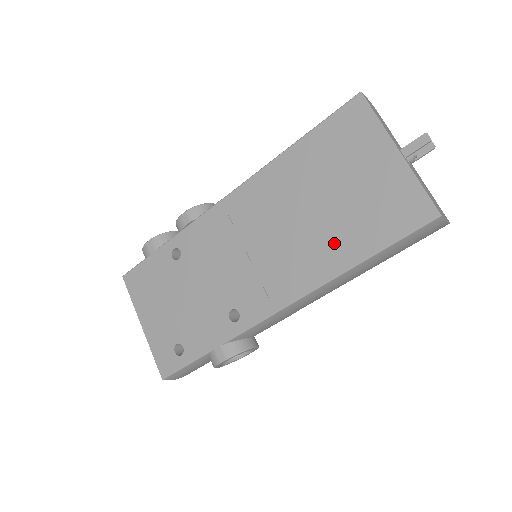
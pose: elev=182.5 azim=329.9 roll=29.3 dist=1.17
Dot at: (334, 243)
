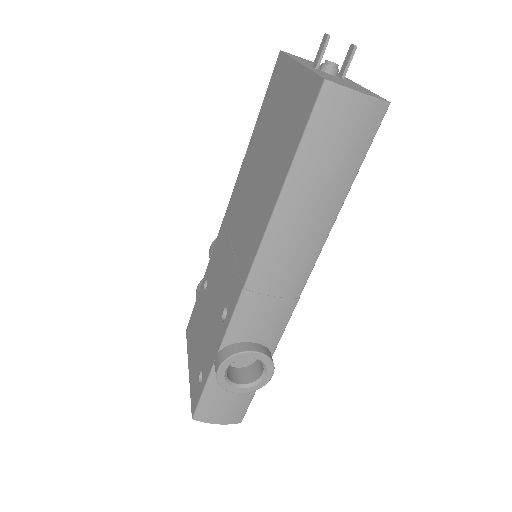
Dot at: (270, 184)
